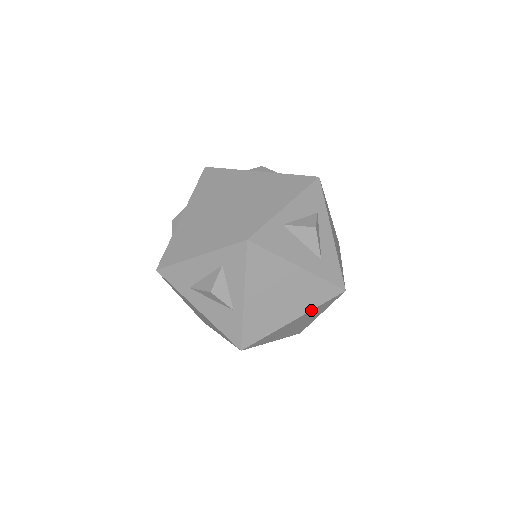
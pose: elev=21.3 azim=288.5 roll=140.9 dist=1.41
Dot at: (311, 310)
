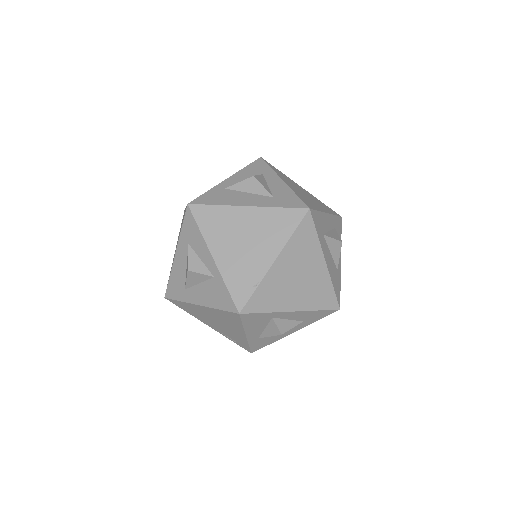
Dot at: (286, 243)
